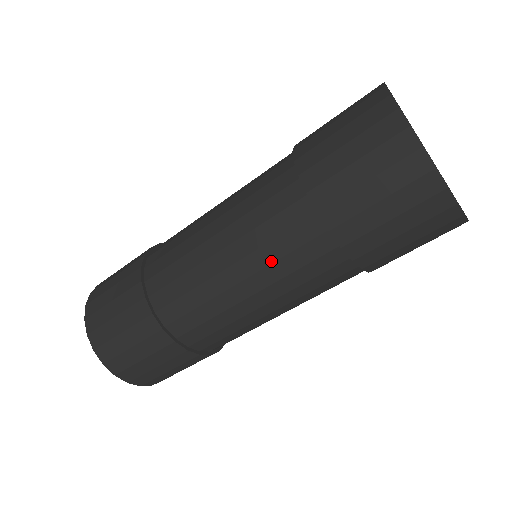
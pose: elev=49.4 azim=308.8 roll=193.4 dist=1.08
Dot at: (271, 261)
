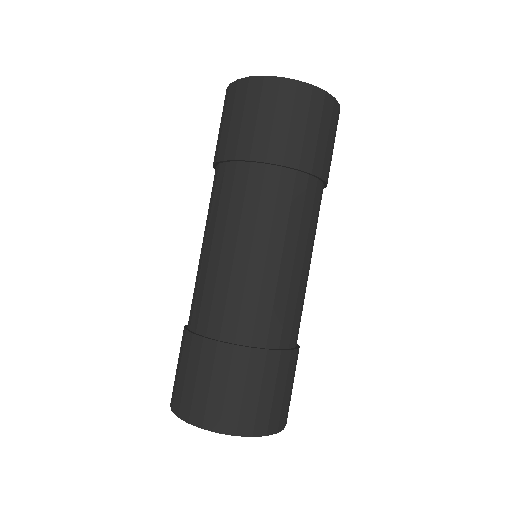
Dot at: (271, 220)
